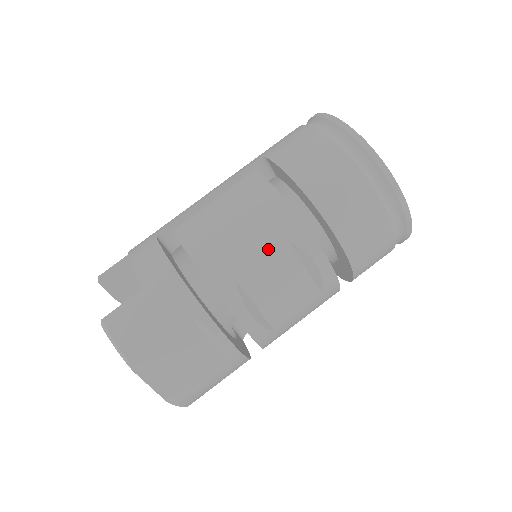
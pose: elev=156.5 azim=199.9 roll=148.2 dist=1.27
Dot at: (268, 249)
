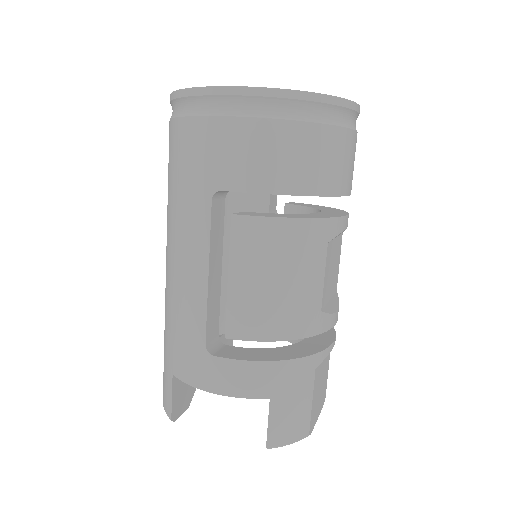
Dot at: (322, 266)
